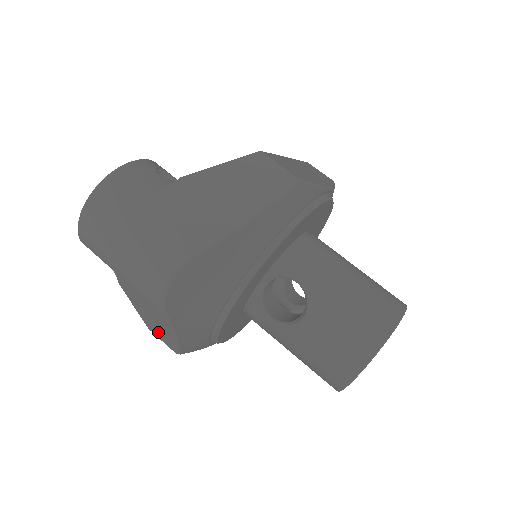
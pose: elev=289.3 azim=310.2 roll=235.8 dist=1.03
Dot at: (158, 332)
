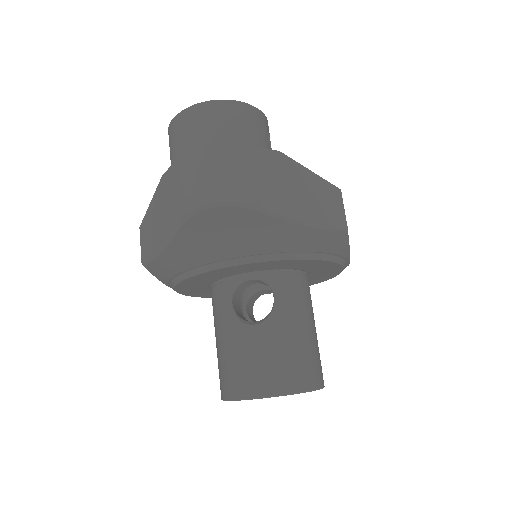
Dot at: (148, 235)
